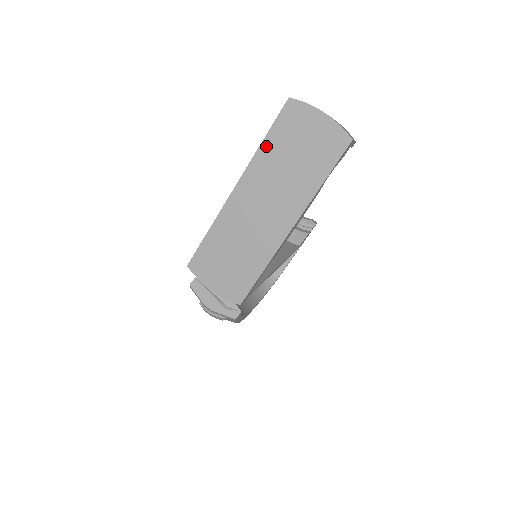
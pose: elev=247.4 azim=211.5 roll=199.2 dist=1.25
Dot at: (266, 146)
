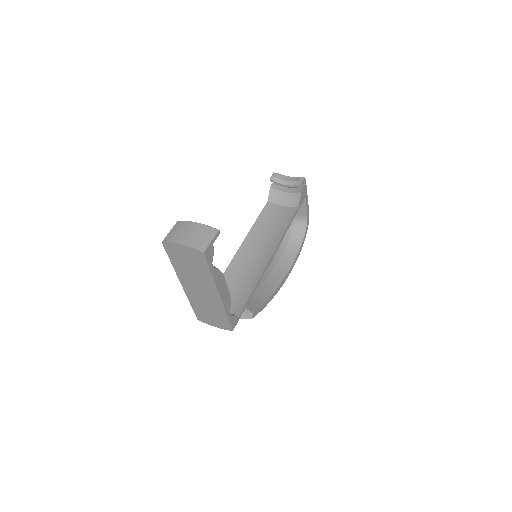
Dot at: (175, 265)
